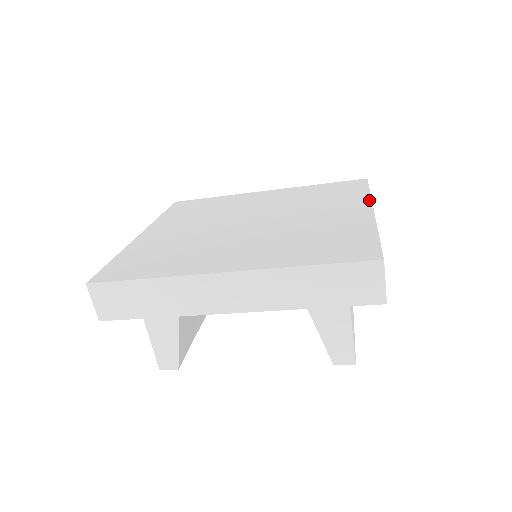
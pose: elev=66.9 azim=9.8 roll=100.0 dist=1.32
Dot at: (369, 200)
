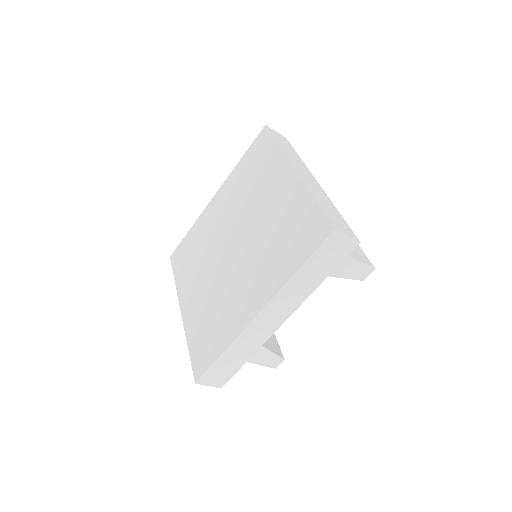
Dot at: (285, 158)
